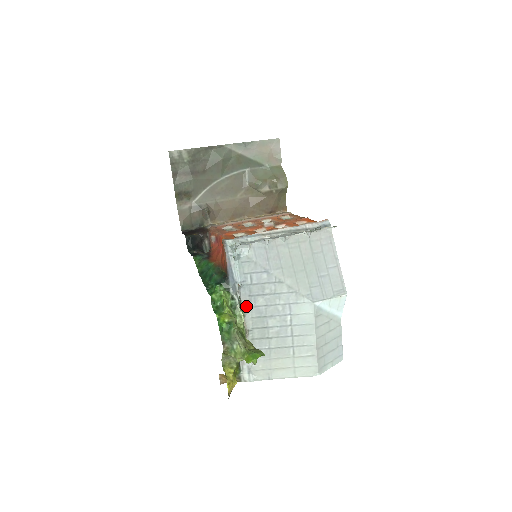
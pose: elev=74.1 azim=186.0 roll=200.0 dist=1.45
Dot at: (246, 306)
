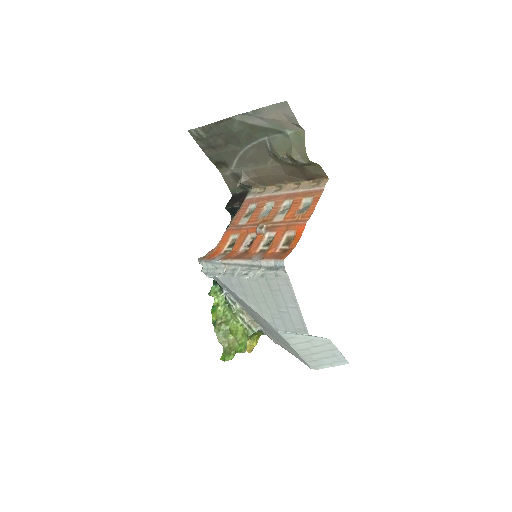
Dot at: (240, 304)
